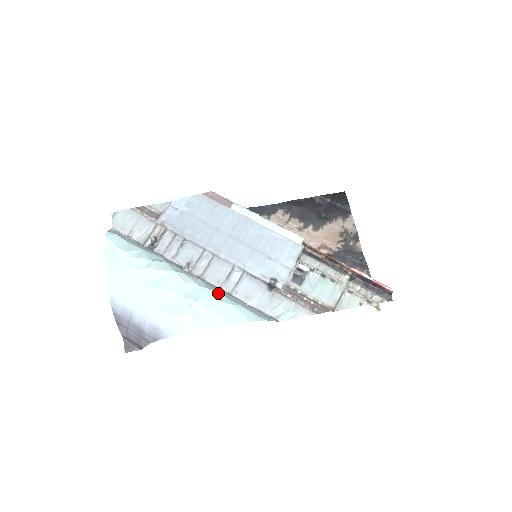
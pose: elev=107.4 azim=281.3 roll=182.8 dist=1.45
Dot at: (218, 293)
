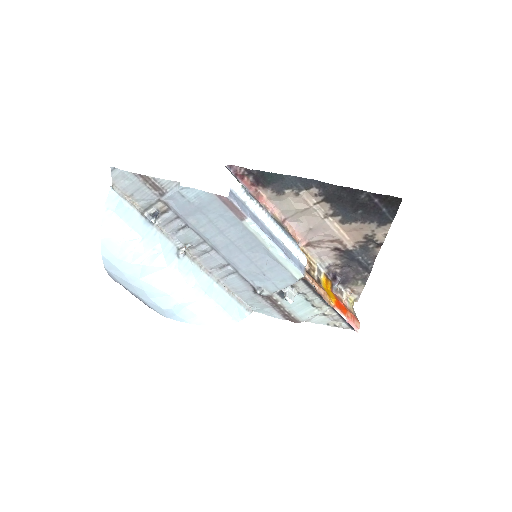
Dot at: (204, 293)
